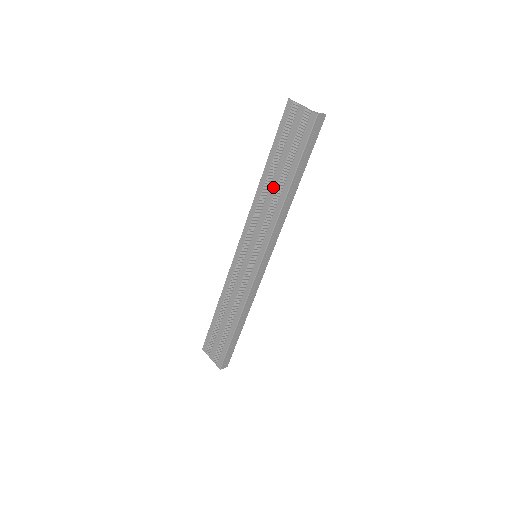
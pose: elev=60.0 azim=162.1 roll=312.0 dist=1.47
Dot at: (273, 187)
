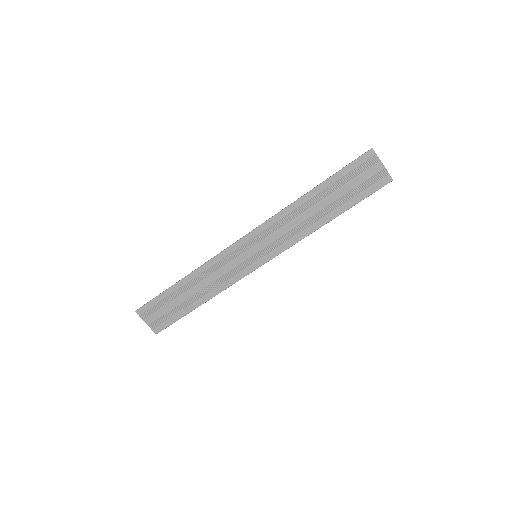
Dot at: (312, 212)
